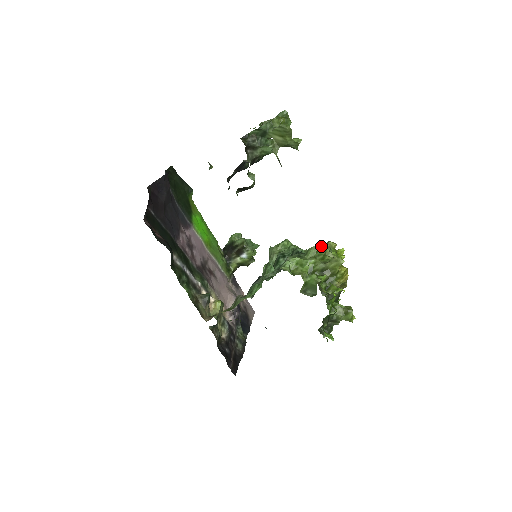
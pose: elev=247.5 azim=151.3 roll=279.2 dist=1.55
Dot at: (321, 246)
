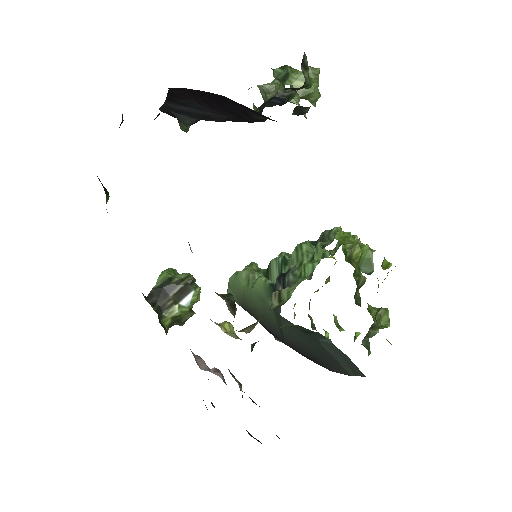
Dot at: (340, 229)
